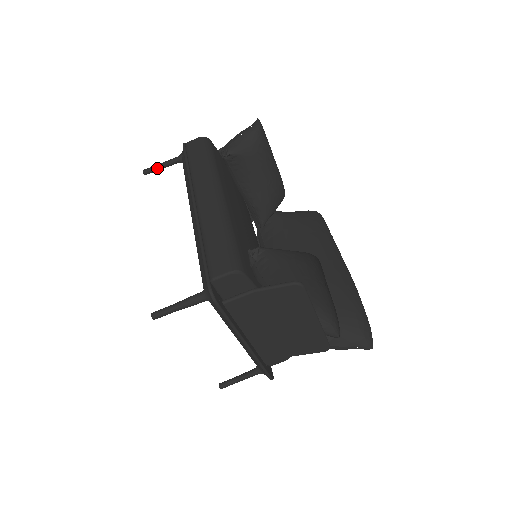
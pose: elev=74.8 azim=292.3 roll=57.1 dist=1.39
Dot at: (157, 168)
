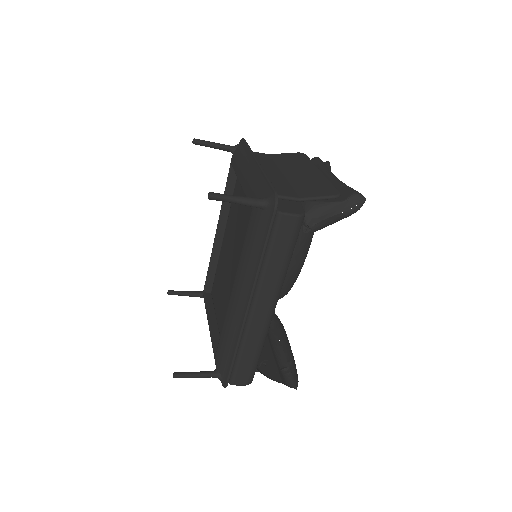
Dot at: occluded
